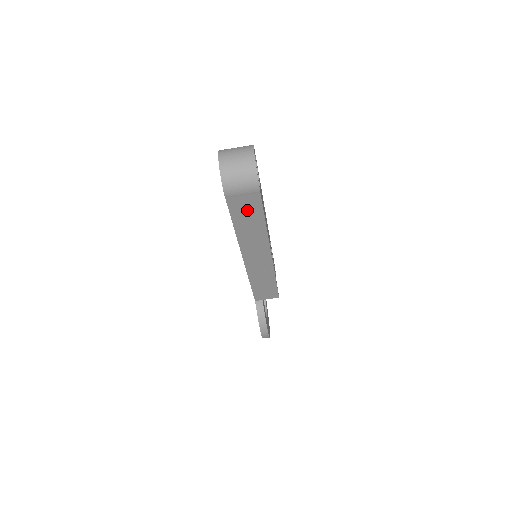
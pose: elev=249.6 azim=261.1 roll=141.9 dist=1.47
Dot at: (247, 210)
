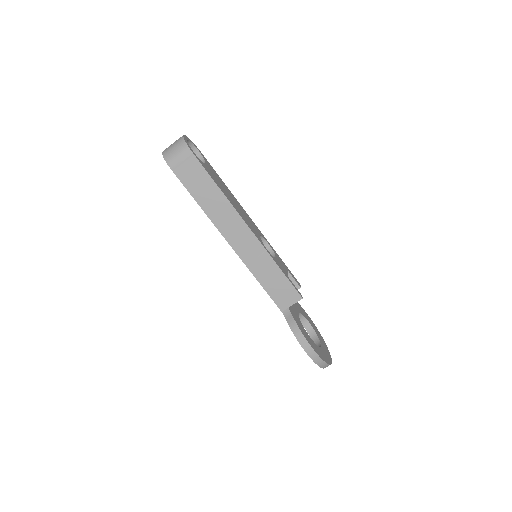
Dot at: (196, 179)
